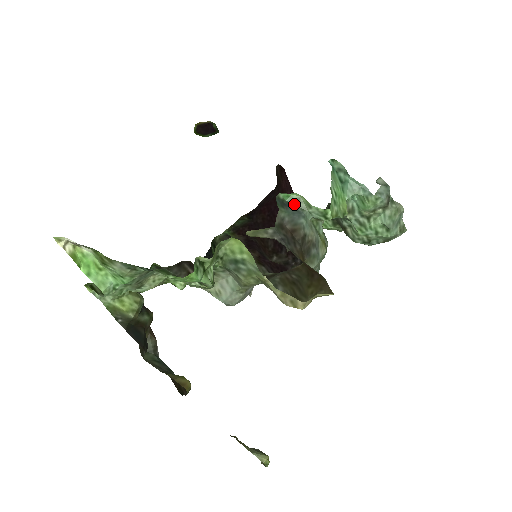
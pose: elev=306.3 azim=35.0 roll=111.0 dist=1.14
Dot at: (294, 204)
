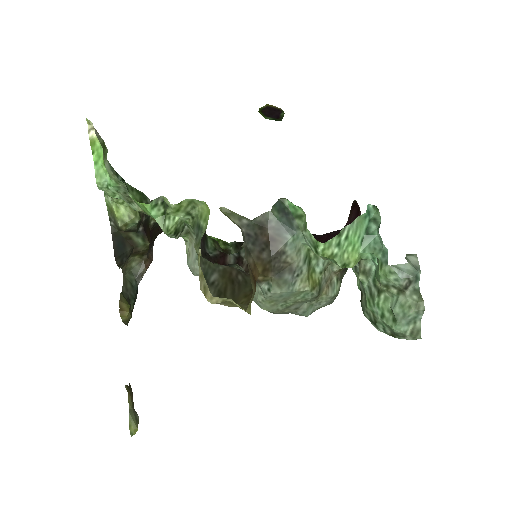
Dot at: (295, 218)
